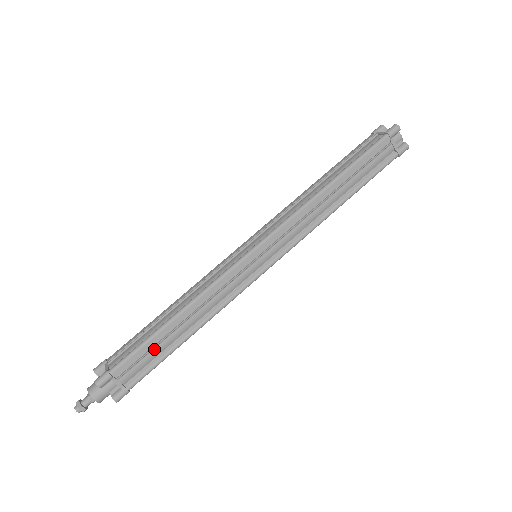
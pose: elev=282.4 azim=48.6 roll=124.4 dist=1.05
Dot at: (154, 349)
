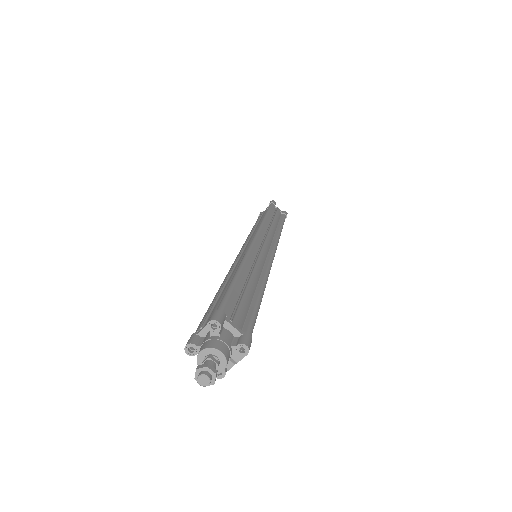
Dot at: (242, 297)
